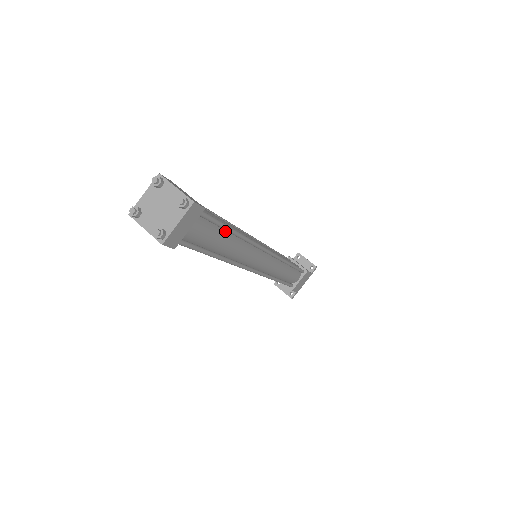
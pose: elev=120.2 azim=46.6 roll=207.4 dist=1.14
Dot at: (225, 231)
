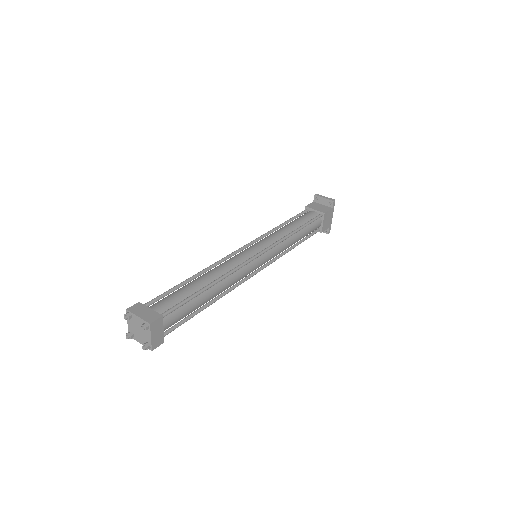
Dot at: (199, 294)
